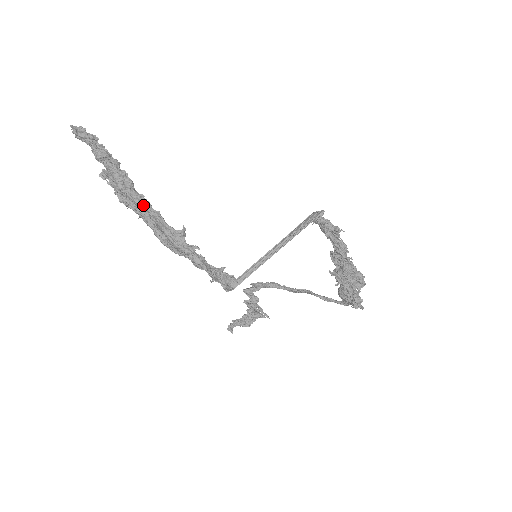
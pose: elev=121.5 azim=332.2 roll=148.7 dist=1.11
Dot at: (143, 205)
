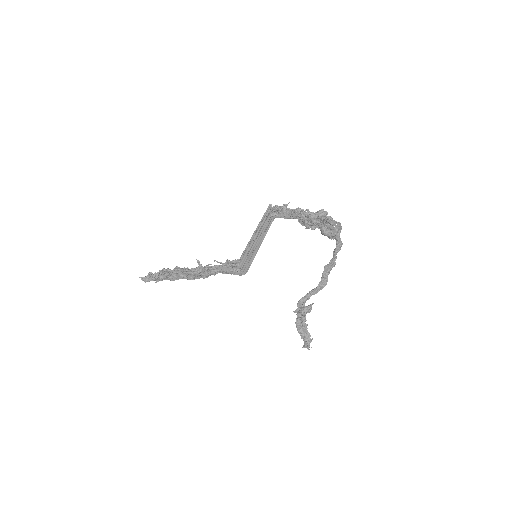
Dot at: (175, 269)
